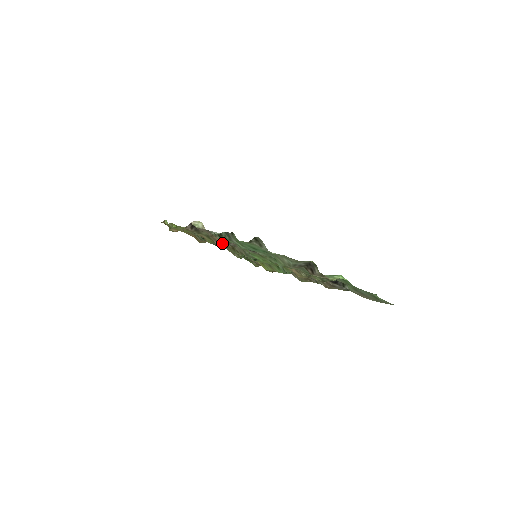
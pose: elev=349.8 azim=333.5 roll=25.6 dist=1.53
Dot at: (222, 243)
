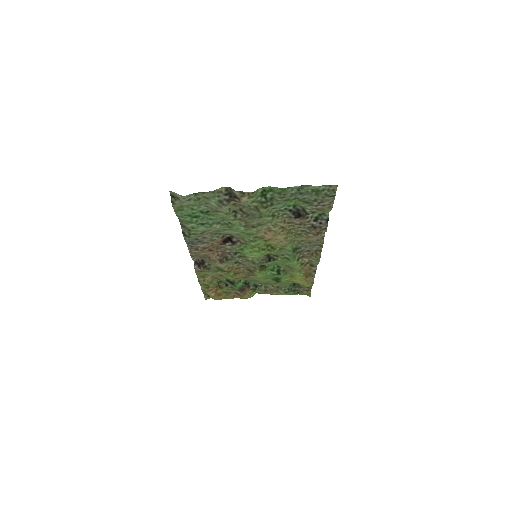
Dot at: (223, 262)
